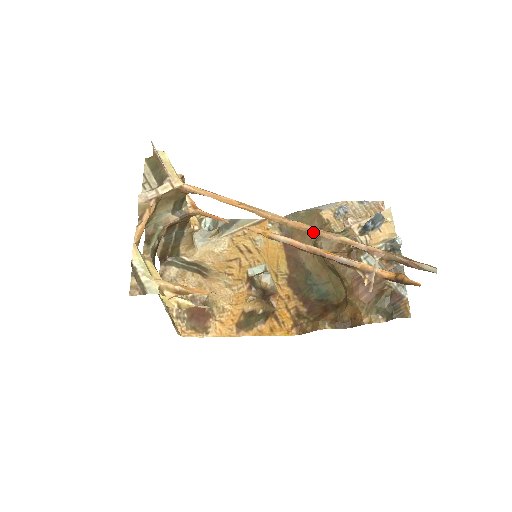
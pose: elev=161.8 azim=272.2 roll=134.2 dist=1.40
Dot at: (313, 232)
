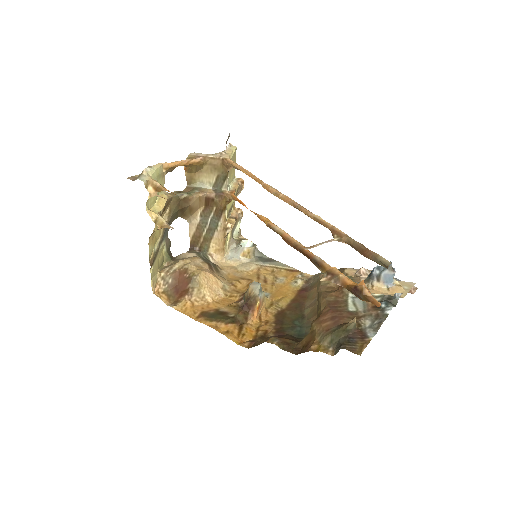
Dot at: (295, 206)
